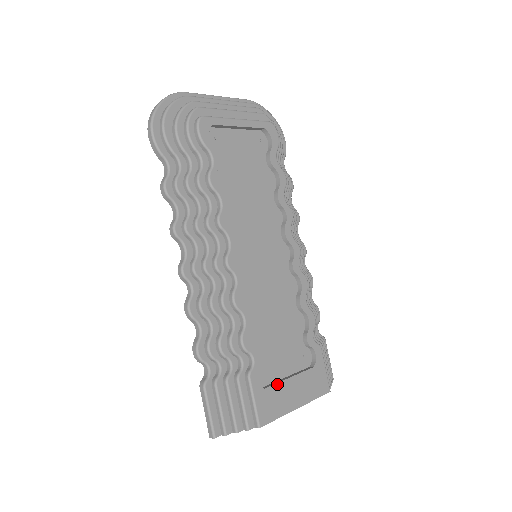
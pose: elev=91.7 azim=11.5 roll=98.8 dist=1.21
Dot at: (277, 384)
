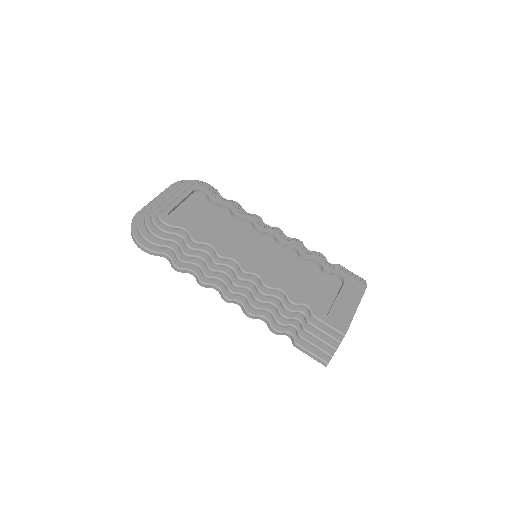
Dot at: (333, 307)
